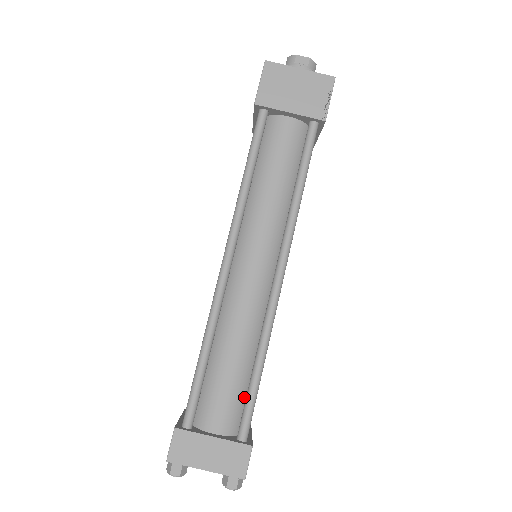
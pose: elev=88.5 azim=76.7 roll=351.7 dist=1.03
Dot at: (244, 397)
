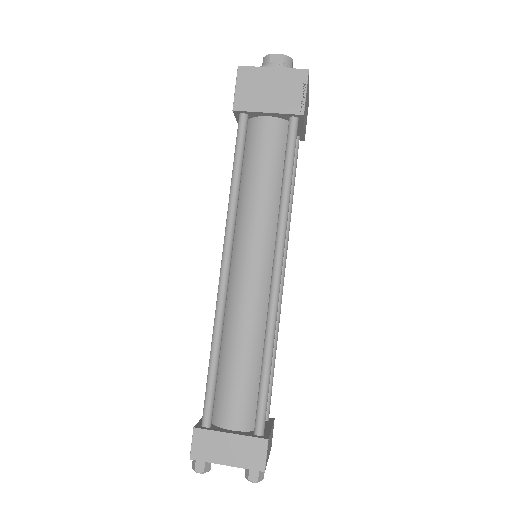
Dot at: (257, 393)
